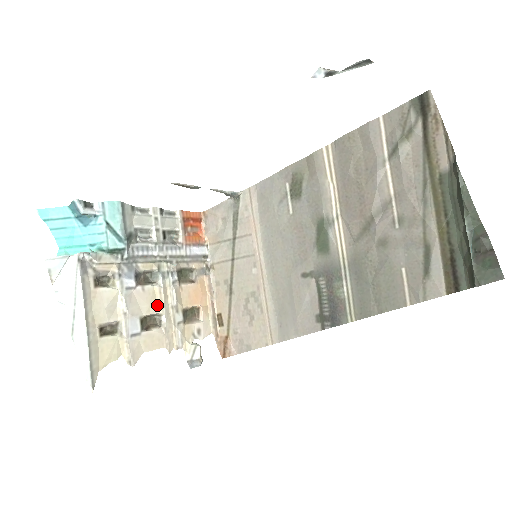
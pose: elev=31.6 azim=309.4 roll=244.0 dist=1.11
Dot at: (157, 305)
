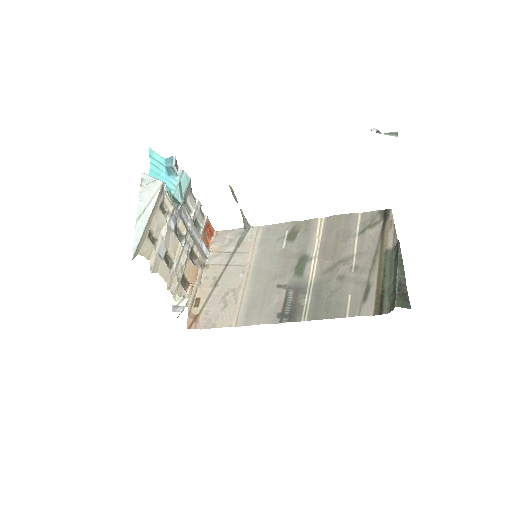
Dot at: (175, 254)
